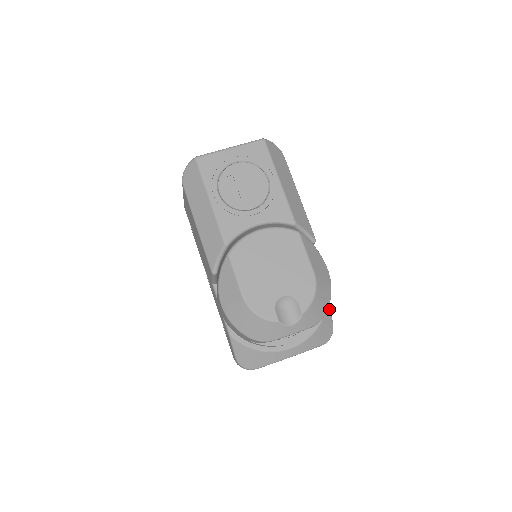
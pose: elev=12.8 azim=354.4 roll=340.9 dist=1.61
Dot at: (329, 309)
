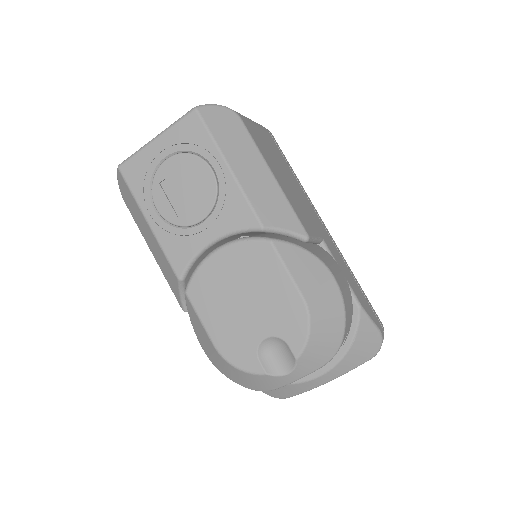
Dot at: (365, 316)
